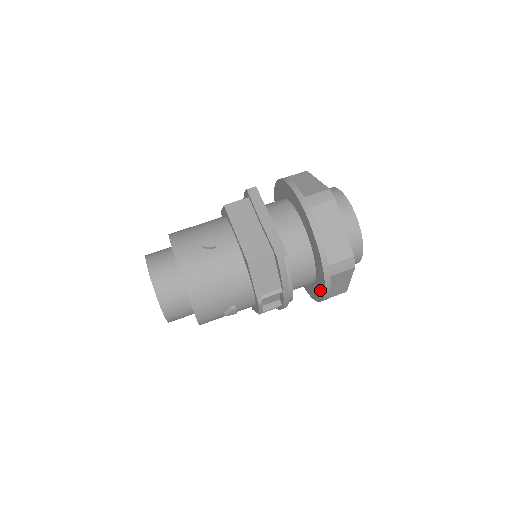
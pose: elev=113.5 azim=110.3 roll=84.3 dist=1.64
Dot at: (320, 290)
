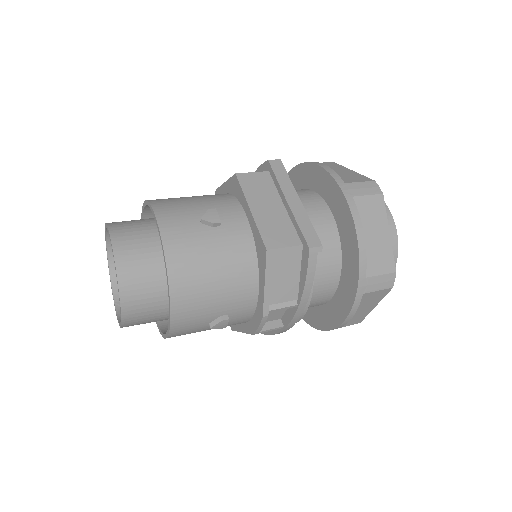
Dot at: (337, 313)
